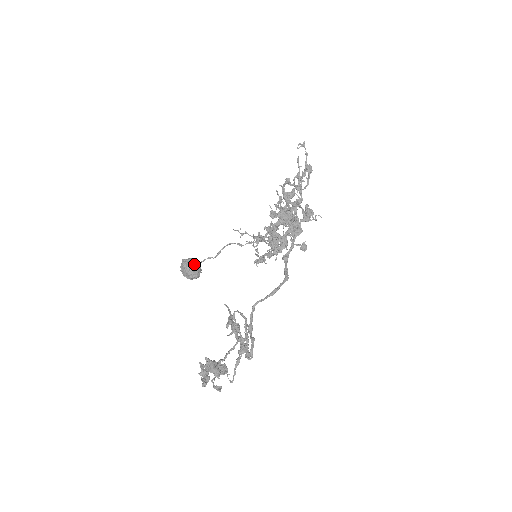
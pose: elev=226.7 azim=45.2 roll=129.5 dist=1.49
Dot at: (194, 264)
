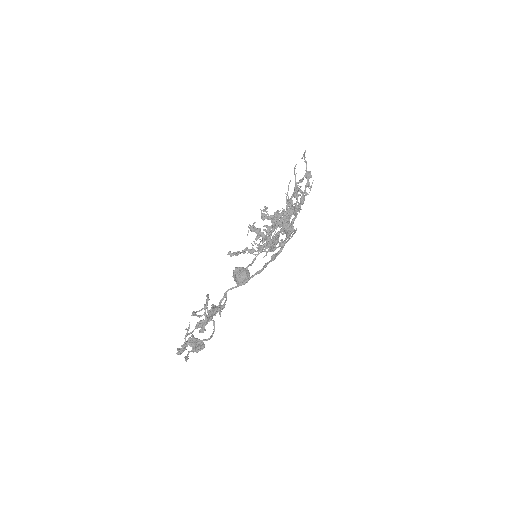
Dot at: (241, 271)
